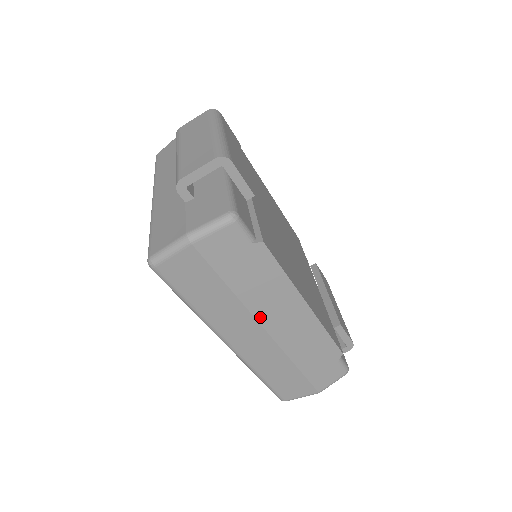
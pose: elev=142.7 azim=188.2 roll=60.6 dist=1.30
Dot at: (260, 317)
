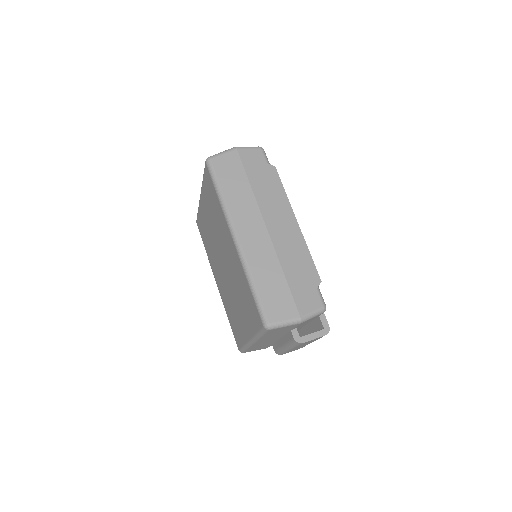
Dot at: (265, 215)
